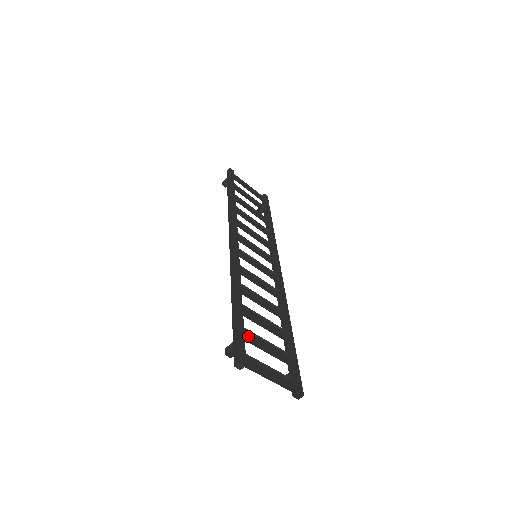
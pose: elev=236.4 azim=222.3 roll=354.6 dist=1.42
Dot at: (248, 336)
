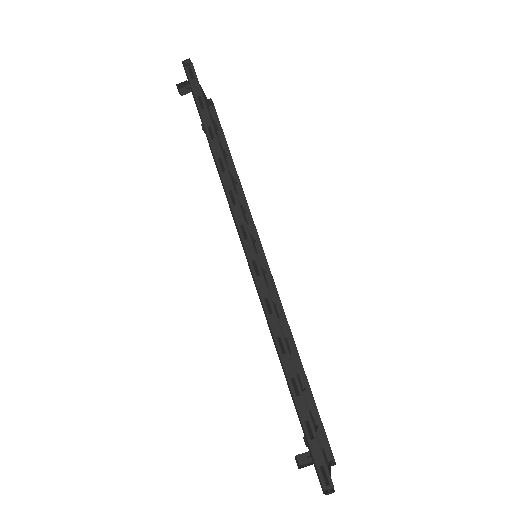
Dot at: (308, 426)
